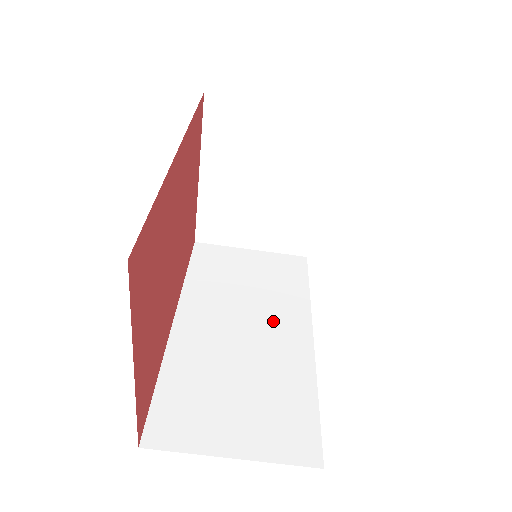
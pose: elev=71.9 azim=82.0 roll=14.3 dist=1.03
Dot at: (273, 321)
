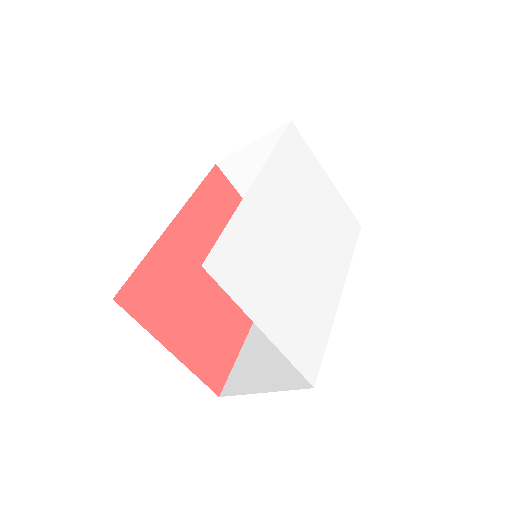
Dot at: occluded
